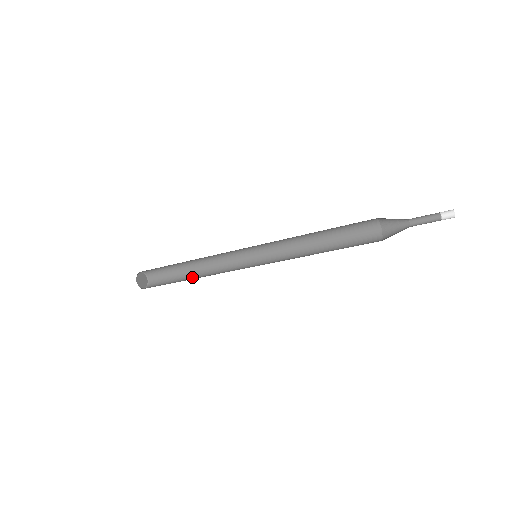
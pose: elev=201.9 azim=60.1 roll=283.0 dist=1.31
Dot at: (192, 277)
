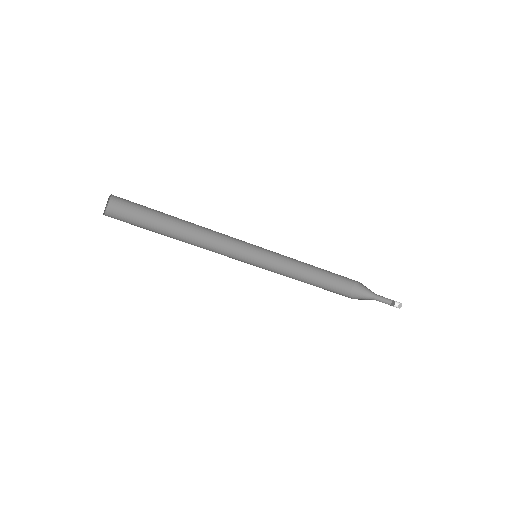
Dot at: (173, 235)
